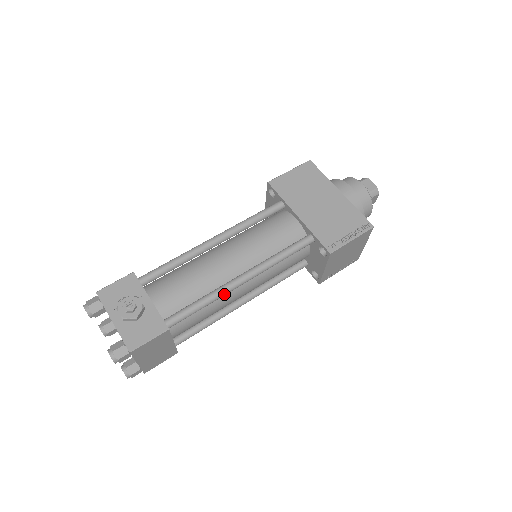
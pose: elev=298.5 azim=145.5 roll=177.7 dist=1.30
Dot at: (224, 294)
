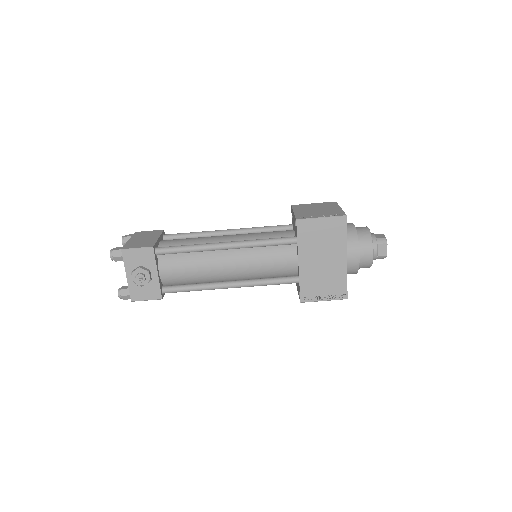
Dot at: (211, 289)
